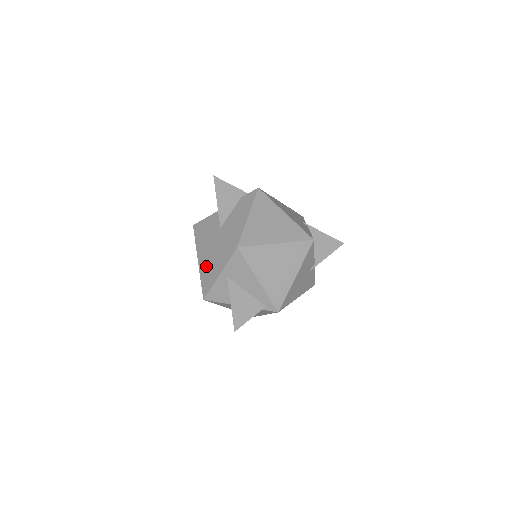
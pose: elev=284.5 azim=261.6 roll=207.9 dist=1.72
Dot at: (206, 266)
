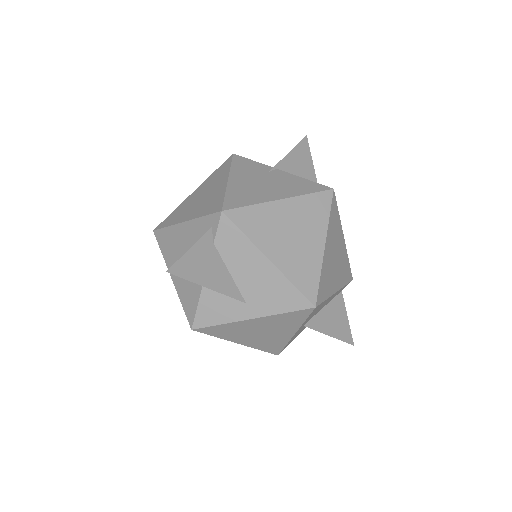
Dot at: (260, 340)
